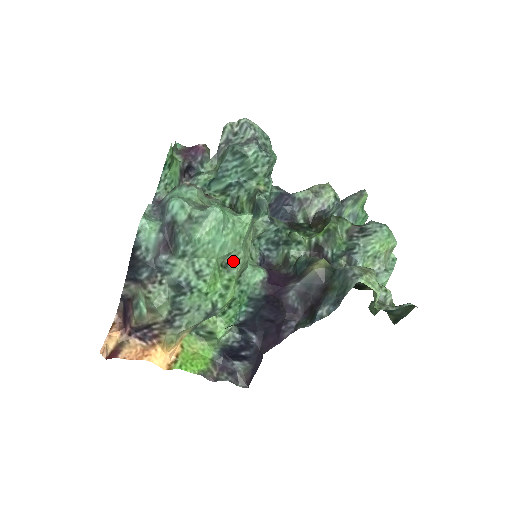
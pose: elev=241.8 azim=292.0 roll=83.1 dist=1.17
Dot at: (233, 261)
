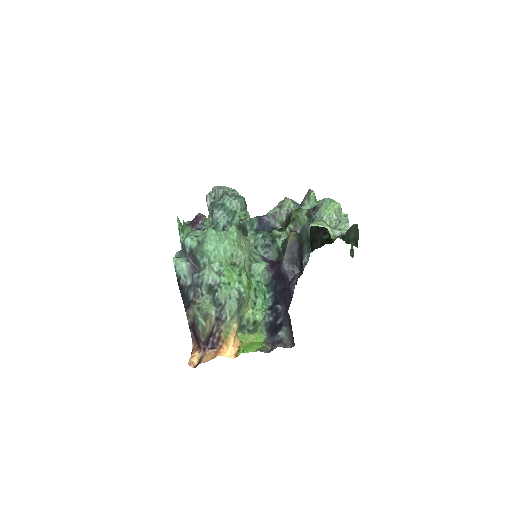
Dot at: (238, 259)
